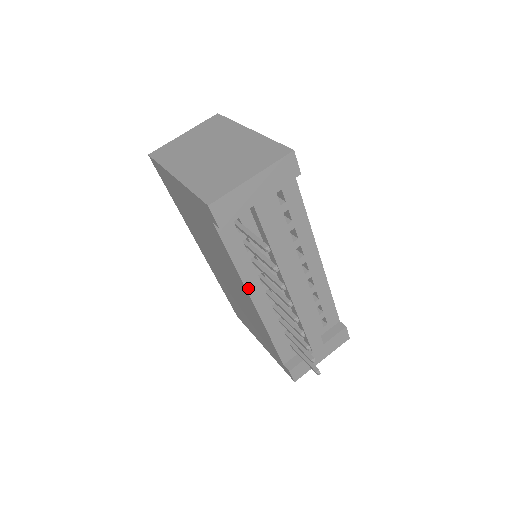
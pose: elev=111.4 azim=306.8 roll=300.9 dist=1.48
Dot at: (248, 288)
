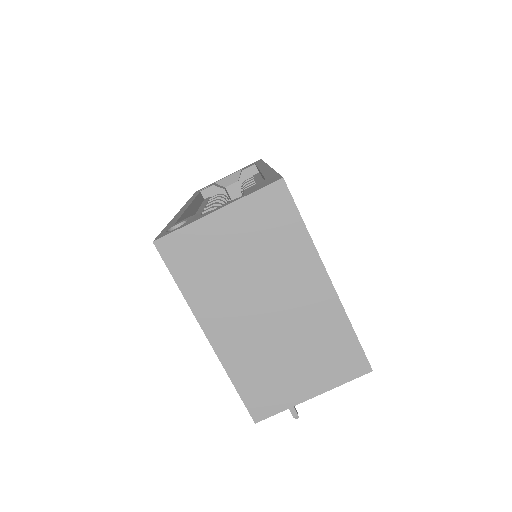
Dot at: occluded
